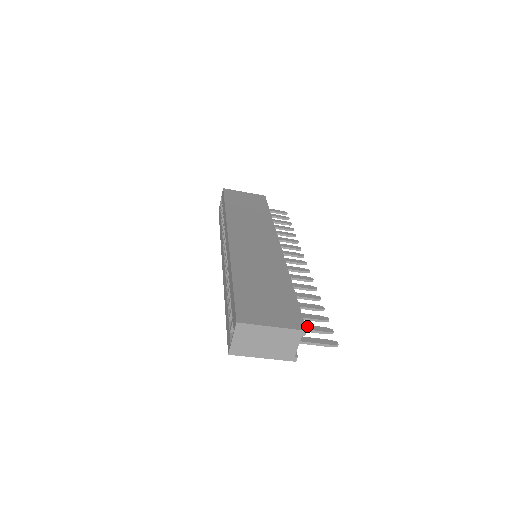
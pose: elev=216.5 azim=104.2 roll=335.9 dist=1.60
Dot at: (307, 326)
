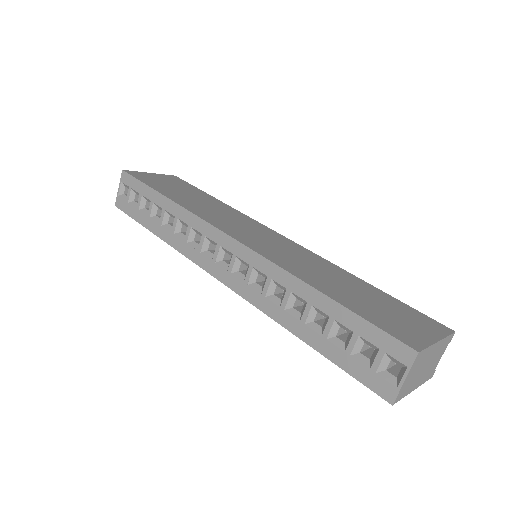
Dot at: occluded
